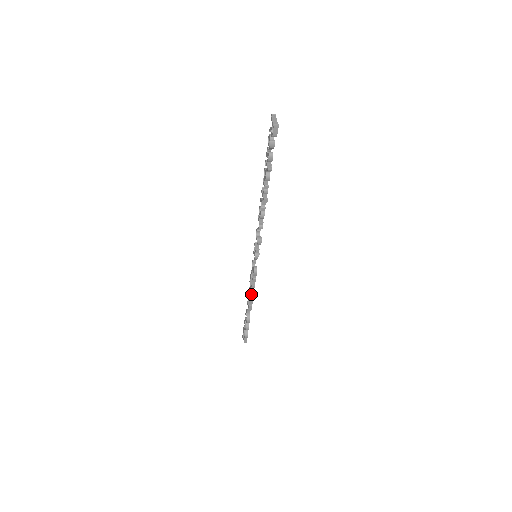
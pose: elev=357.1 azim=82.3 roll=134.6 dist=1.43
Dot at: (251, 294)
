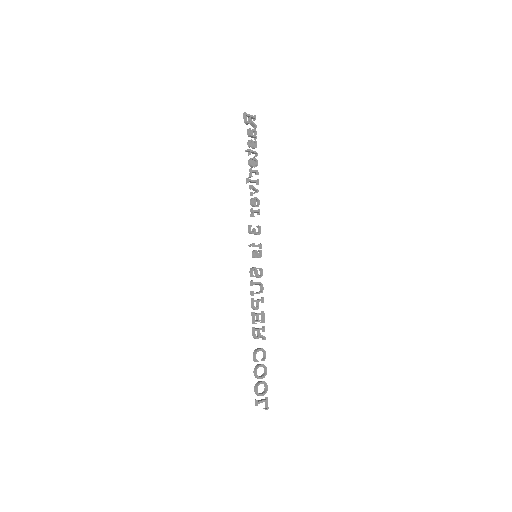
Dot at: (252, 307)
